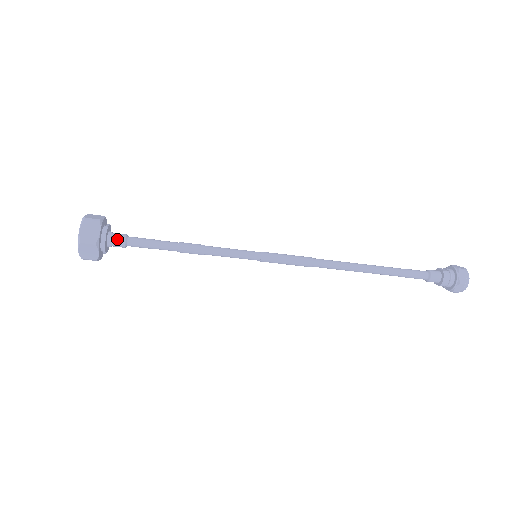
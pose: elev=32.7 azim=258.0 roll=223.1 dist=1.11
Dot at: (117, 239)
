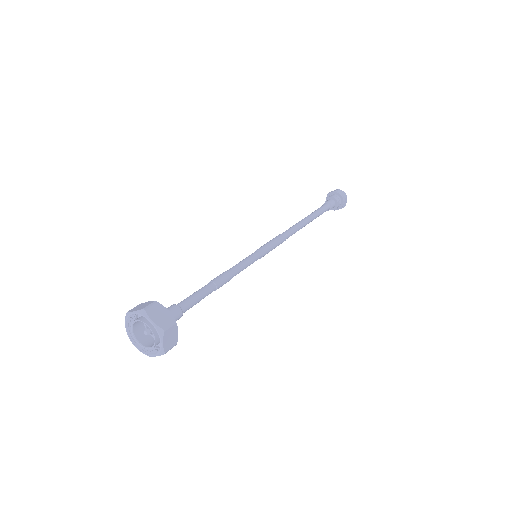
Dot at: occluded
